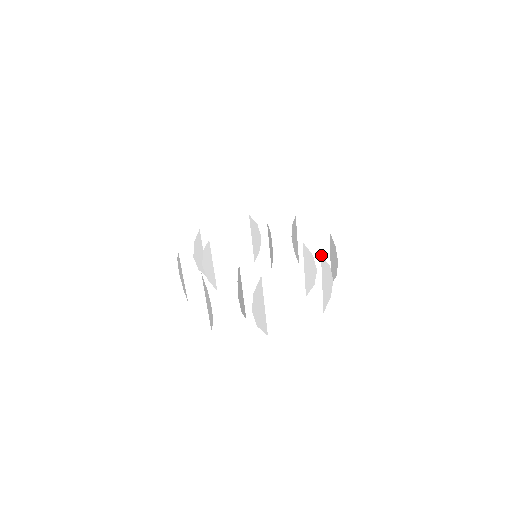
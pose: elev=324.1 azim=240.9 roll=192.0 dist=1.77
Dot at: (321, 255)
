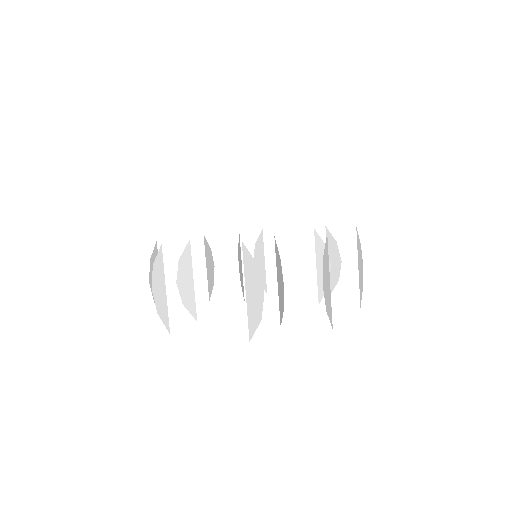
Dot at: occluded
